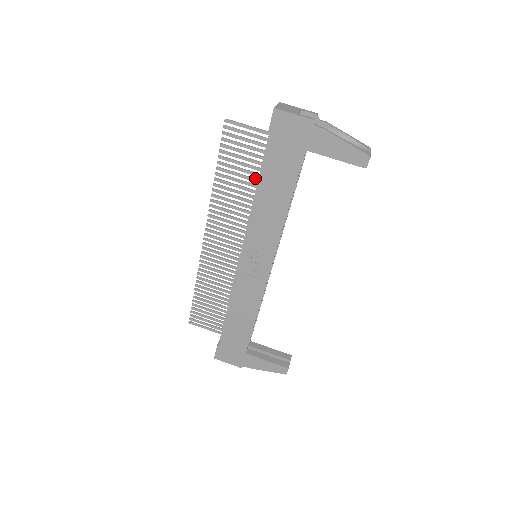
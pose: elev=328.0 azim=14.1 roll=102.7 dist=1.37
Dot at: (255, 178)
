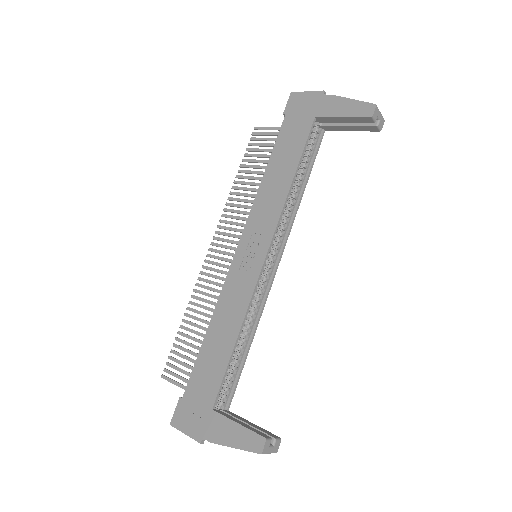
Dot at: occluded
